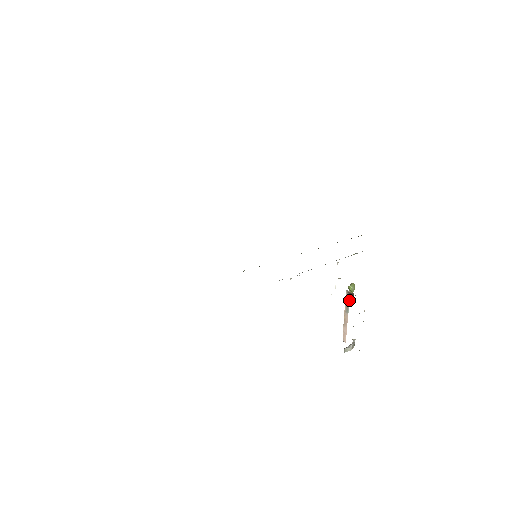
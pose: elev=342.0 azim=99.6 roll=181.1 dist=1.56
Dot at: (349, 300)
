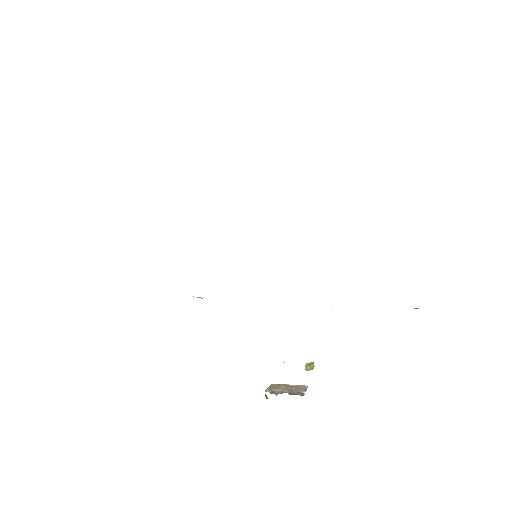
Dot at: (265, 395)
